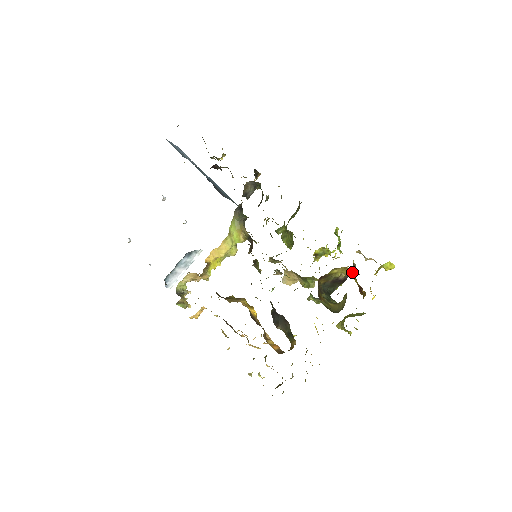
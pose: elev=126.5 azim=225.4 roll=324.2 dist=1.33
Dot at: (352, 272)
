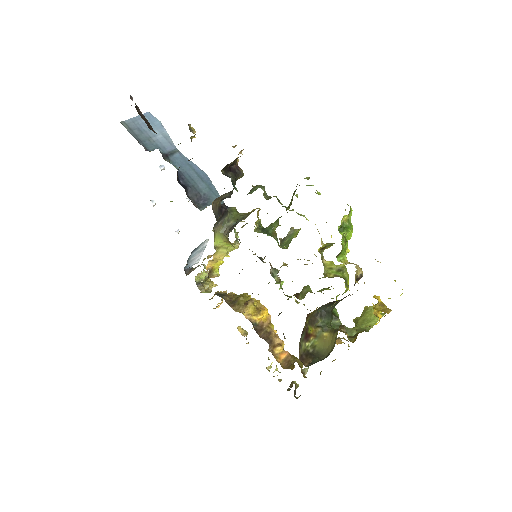
Dot at: occluded
